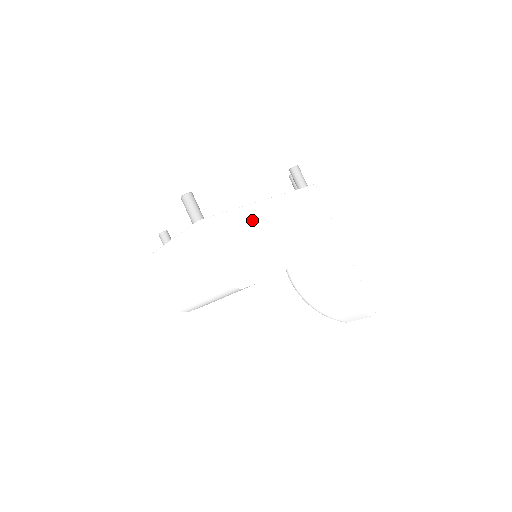
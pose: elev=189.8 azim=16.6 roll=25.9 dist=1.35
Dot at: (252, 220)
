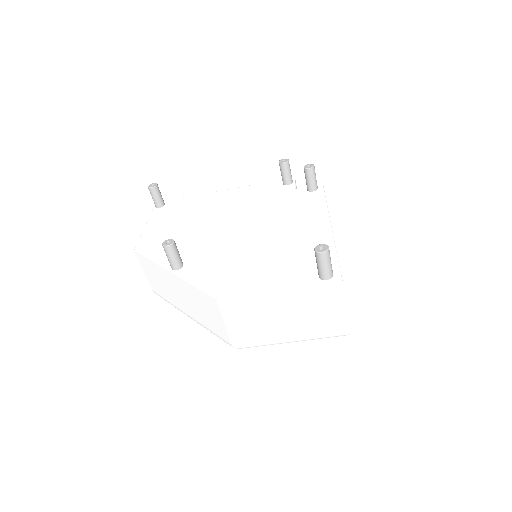
Dot at: occluded
